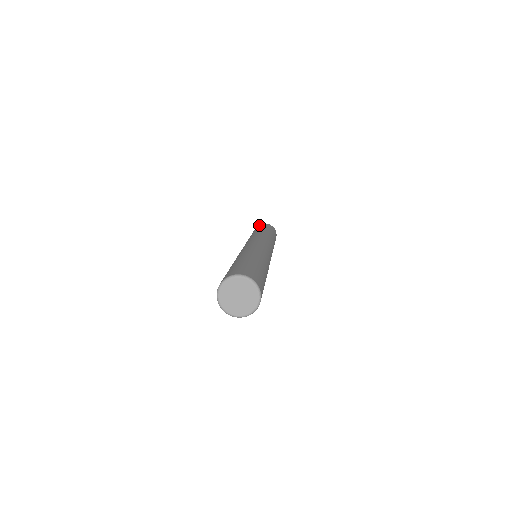
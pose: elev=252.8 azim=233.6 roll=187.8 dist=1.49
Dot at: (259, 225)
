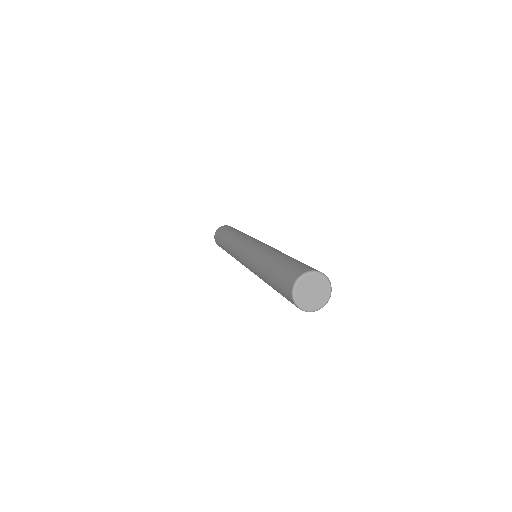
Dot at: (220, 228)
